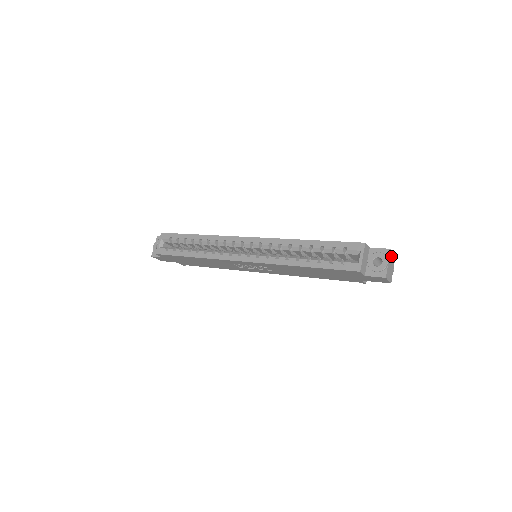
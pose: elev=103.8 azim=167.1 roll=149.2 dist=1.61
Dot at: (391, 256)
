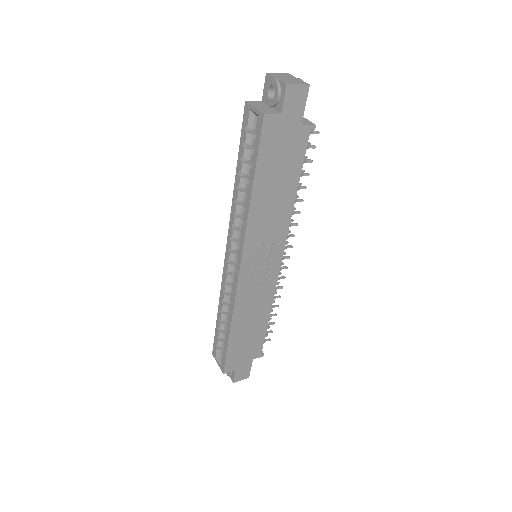
Dot at: (277, 75)
